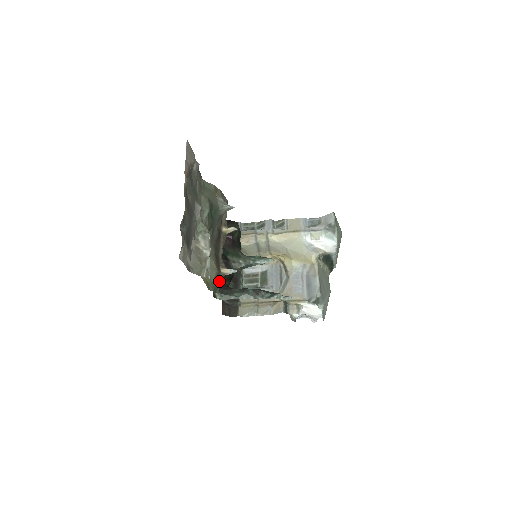
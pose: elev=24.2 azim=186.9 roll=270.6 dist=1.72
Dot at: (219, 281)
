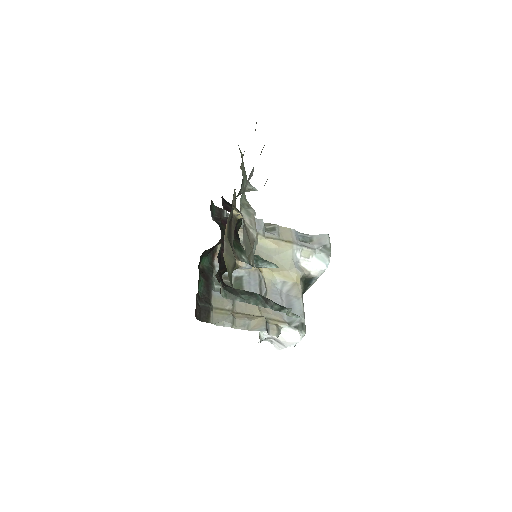
Dot at: occluded
